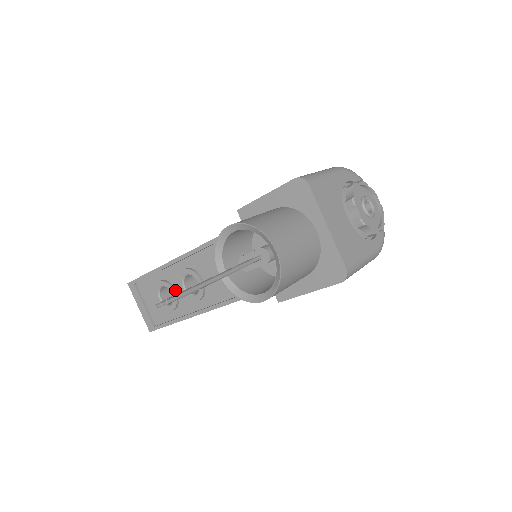
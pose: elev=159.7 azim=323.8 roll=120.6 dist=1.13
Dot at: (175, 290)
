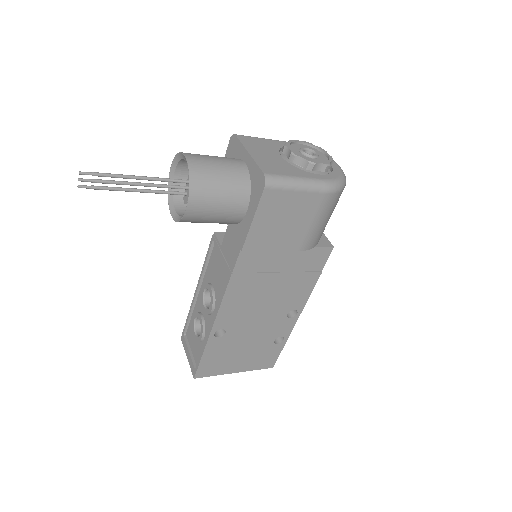
Dot at: (202, 315)
